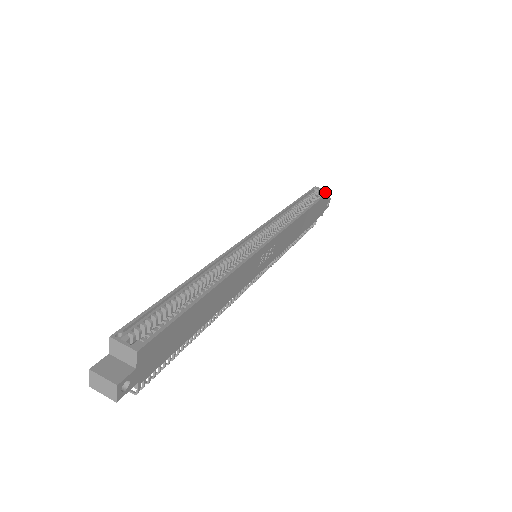
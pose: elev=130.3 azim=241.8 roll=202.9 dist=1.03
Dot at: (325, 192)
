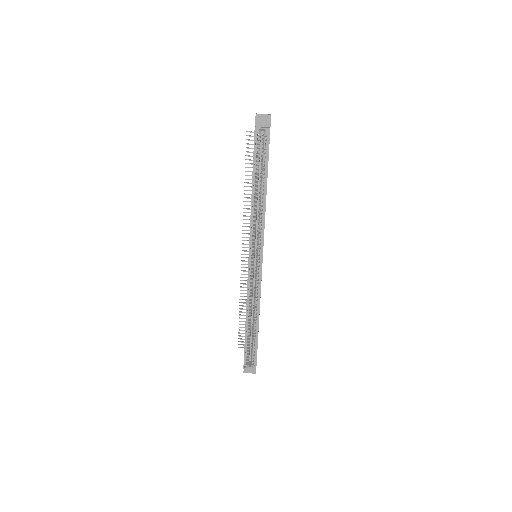
Dot at: (267, 134)
